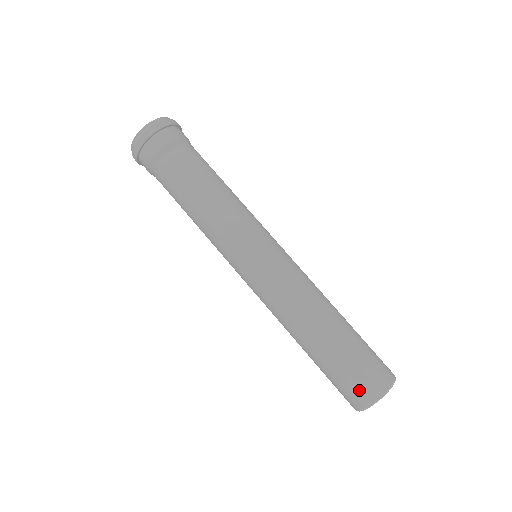
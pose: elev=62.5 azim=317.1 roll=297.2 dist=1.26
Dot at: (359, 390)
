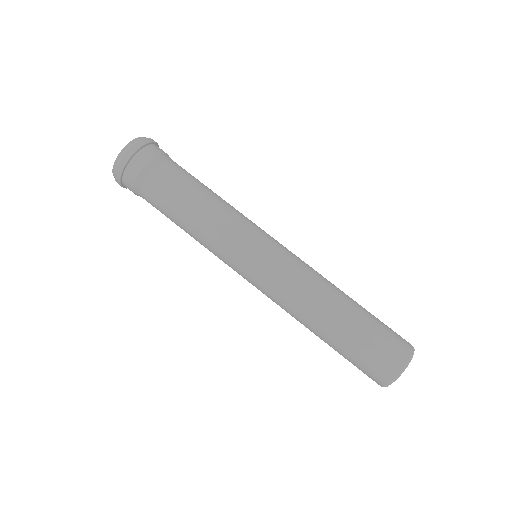
Dot at: (391, 355)
